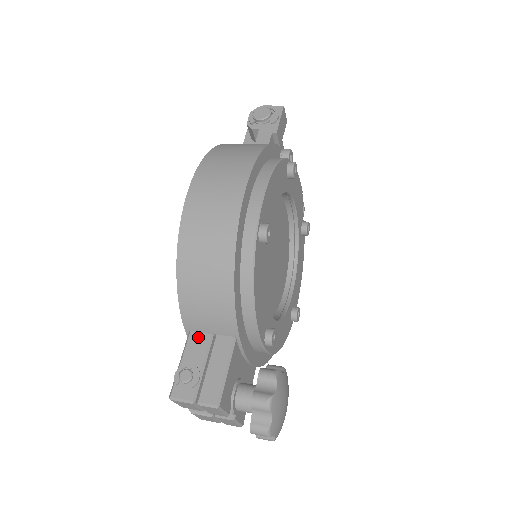
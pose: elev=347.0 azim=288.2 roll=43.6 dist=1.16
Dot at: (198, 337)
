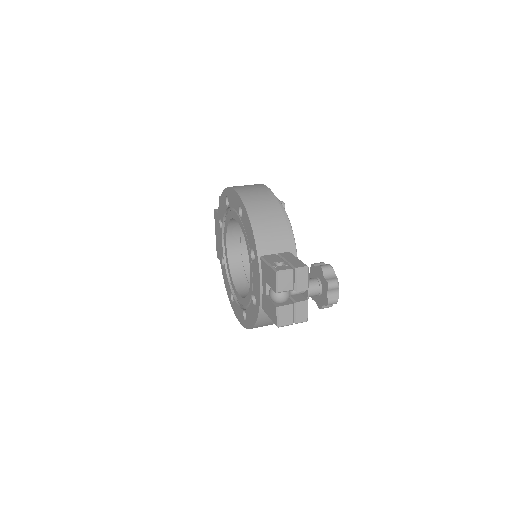
Dot at: (269, 256)
